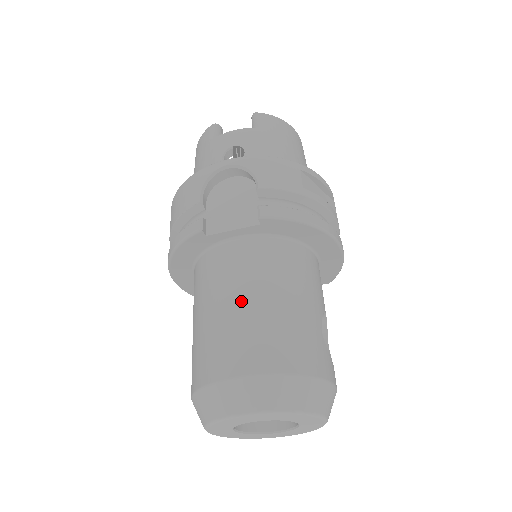
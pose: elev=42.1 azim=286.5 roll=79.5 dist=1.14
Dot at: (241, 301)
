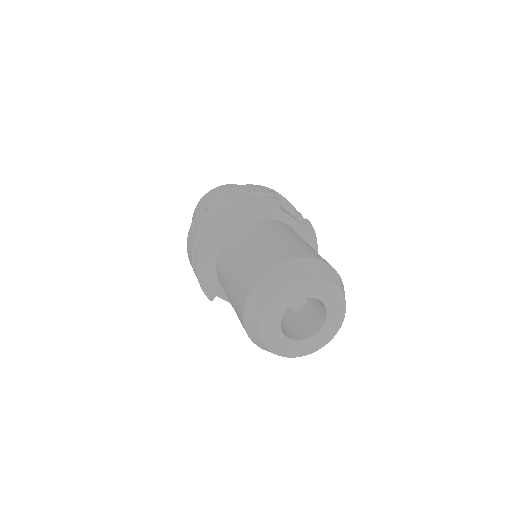
Dot at: (307, 243)
